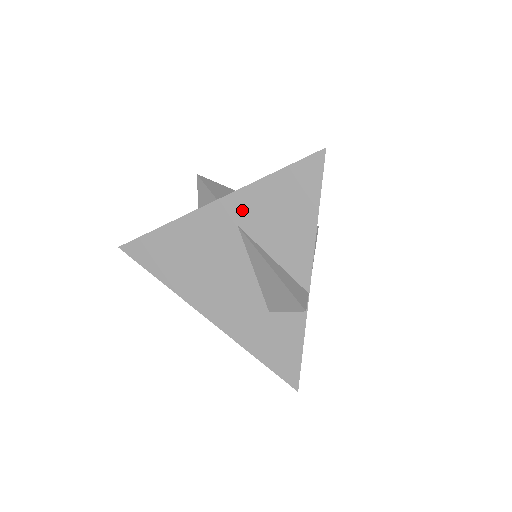
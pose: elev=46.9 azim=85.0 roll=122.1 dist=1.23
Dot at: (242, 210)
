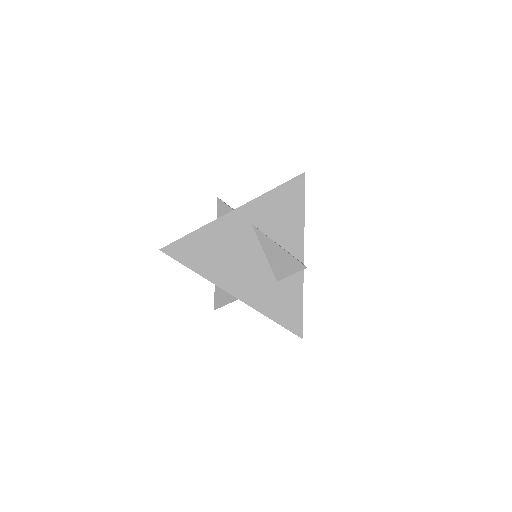
Dot at: (254, 213)
